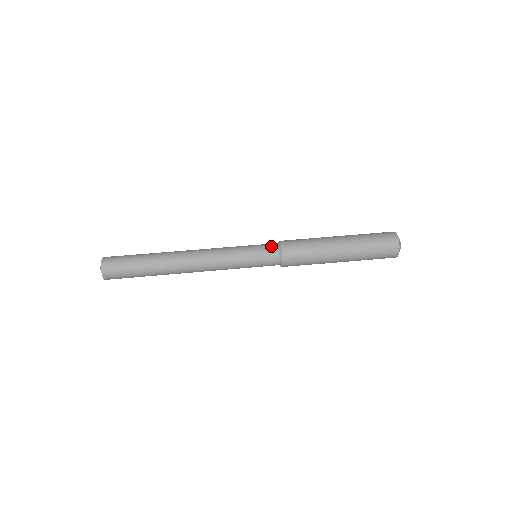
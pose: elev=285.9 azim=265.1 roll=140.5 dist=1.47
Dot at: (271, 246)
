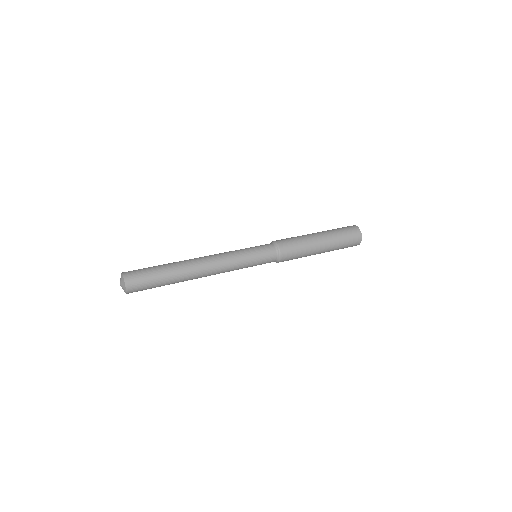
Dot at: (270, 247)
